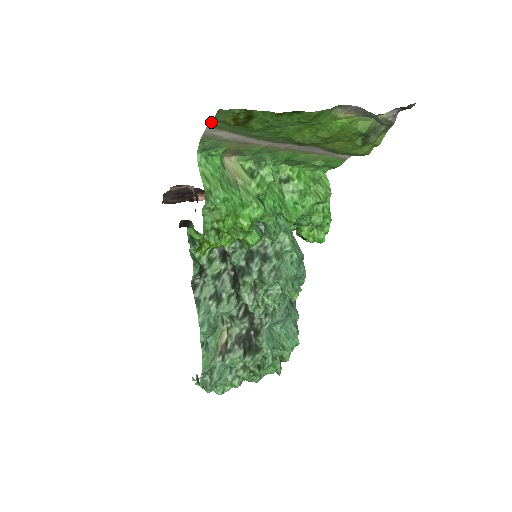
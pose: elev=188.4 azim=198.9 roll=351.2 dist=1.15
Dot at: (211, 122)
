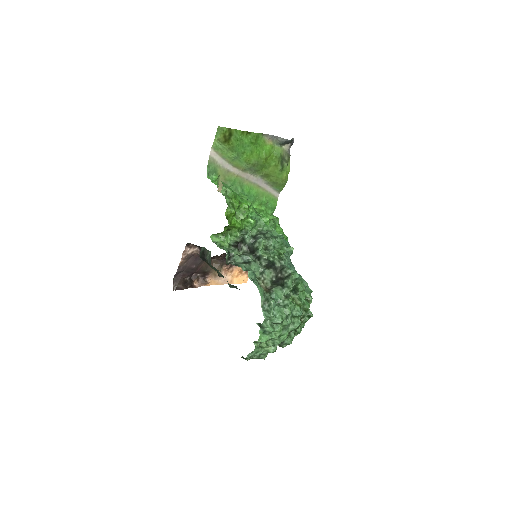
Dot at: (214, 142)
